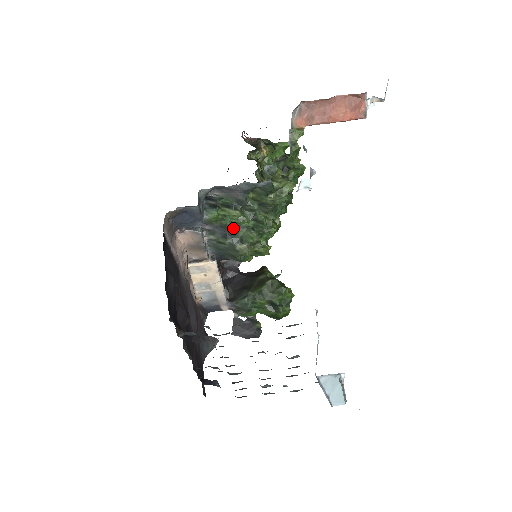
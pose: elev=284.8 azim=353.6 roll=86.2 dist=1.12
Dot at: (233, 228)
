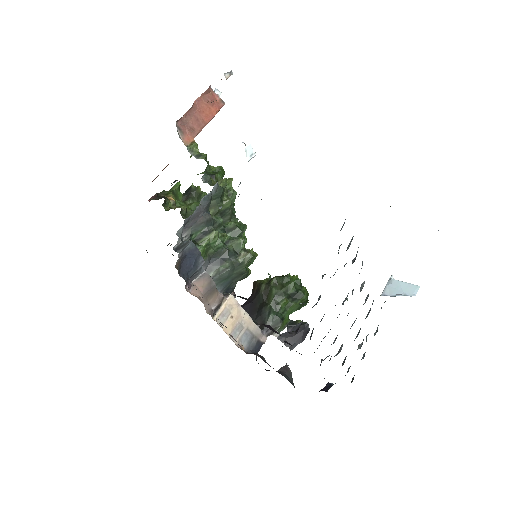
Dot at: (222, 248)
